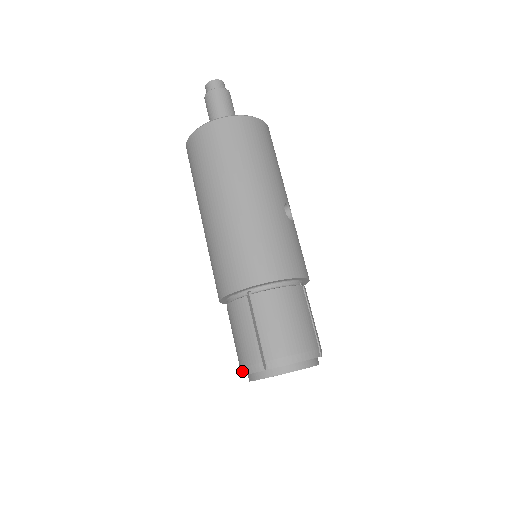
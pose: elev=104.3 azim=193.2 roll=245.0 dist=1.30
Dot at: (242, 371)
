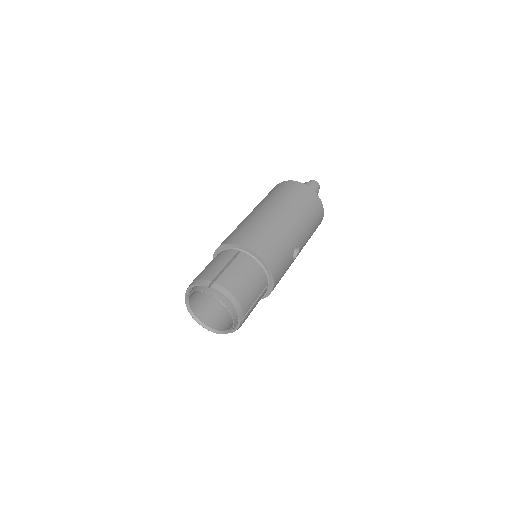
Dot at: (191, 284)
